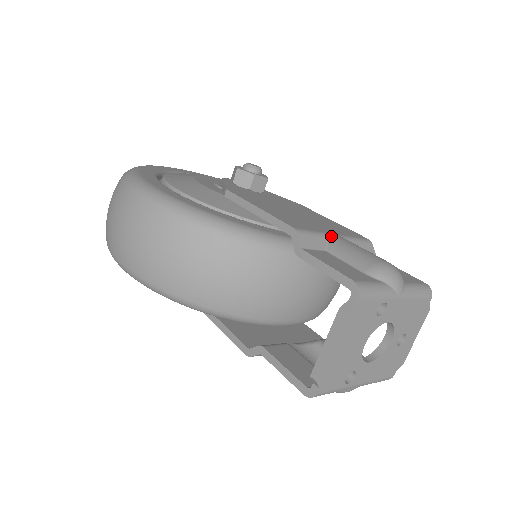
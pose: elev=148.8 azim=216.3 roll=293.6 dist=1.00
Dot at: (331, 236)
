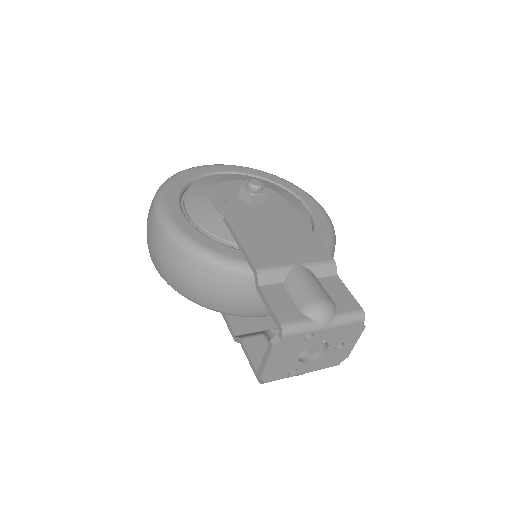
Dot at: (291, 268)
